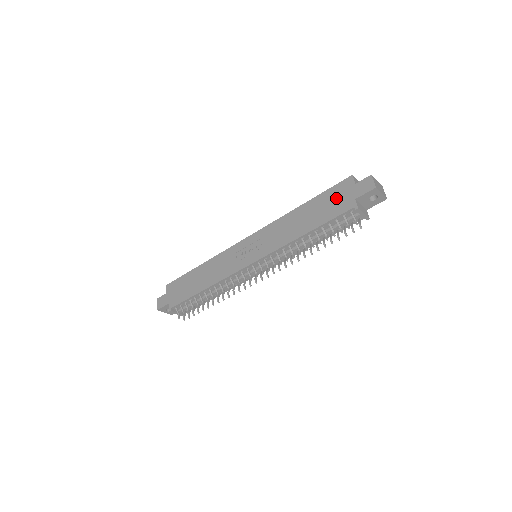
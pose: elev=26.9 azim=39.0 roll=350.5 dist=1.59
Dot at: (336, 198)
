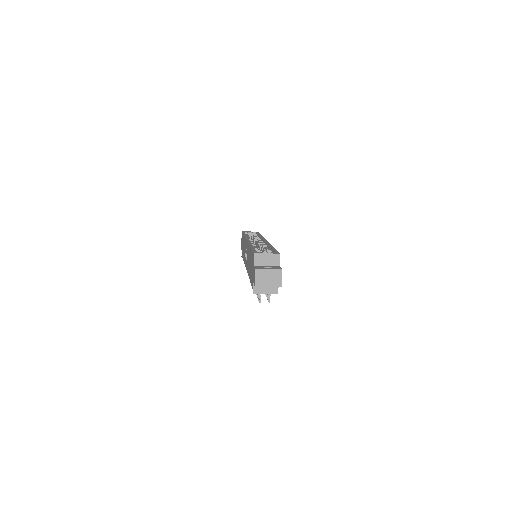
Dot at: (252, 266)
